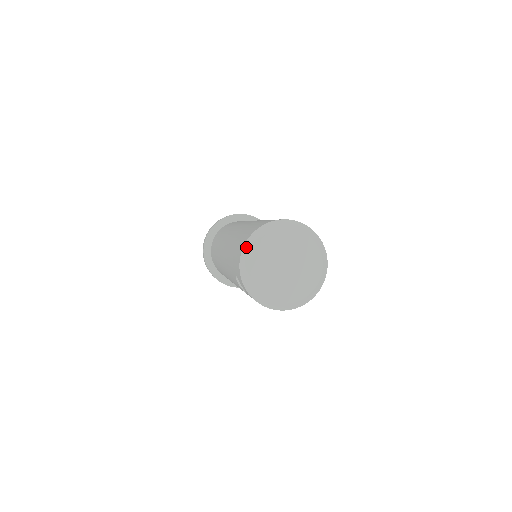
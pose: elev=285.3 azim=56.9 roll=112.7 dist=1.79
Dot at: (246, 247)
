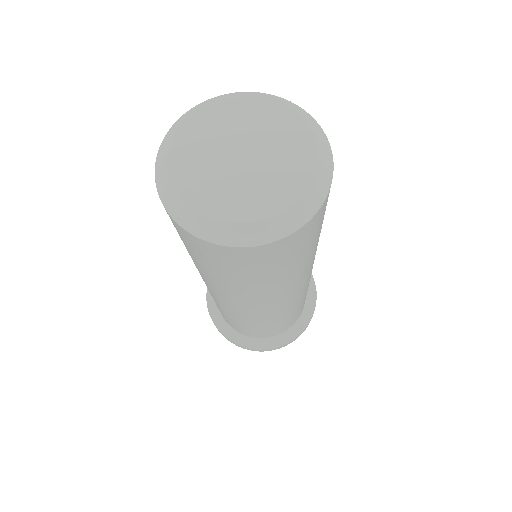
Dot at: (201, 103)
